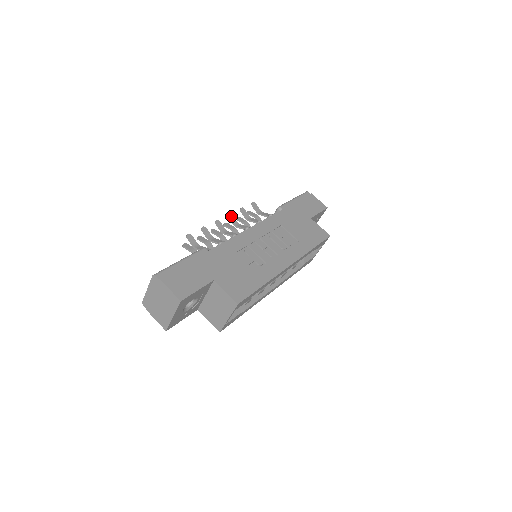
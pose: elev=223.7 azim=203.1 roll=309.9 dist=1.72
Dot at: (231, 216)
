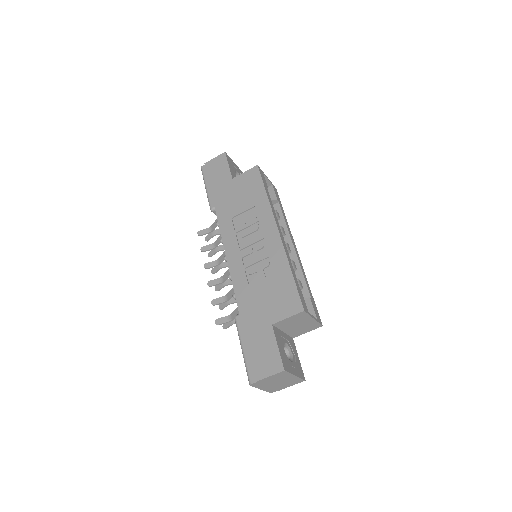
Dot at: (207, 266)
